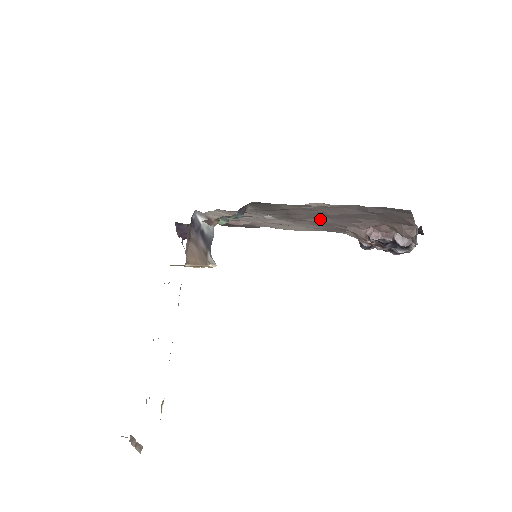
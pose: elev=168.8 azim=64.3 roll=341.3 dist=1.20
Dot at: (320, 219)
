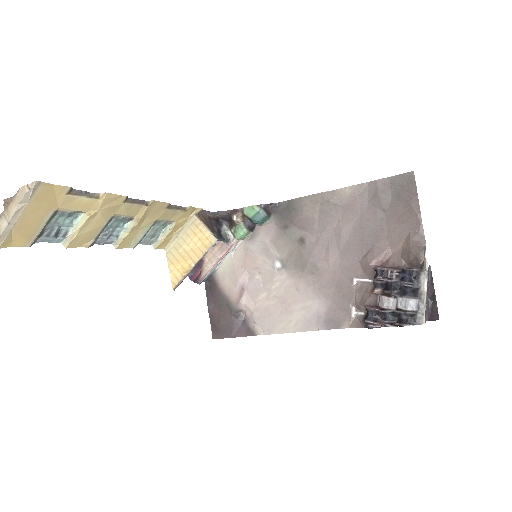
Dot at: (329, 256)
